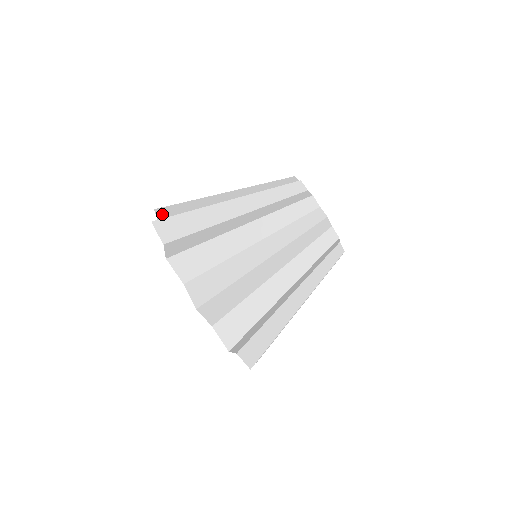
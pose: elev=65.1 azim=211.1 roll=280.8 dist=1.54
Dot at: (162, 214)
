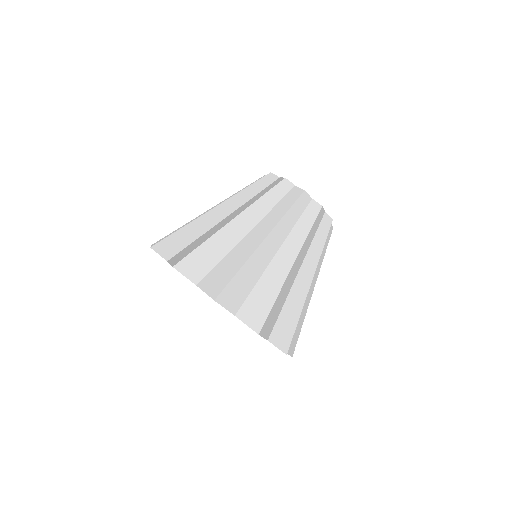
Dot at: (190, 272)
